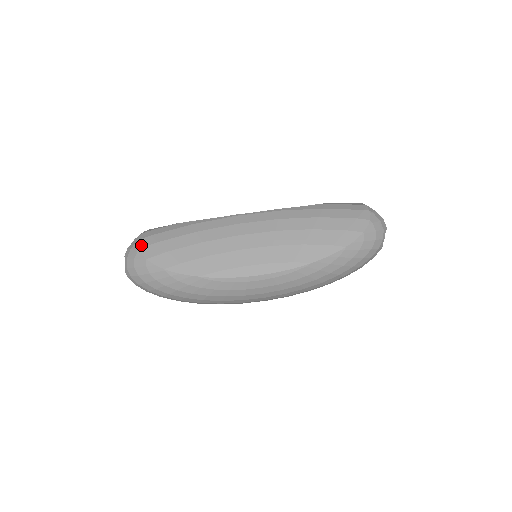
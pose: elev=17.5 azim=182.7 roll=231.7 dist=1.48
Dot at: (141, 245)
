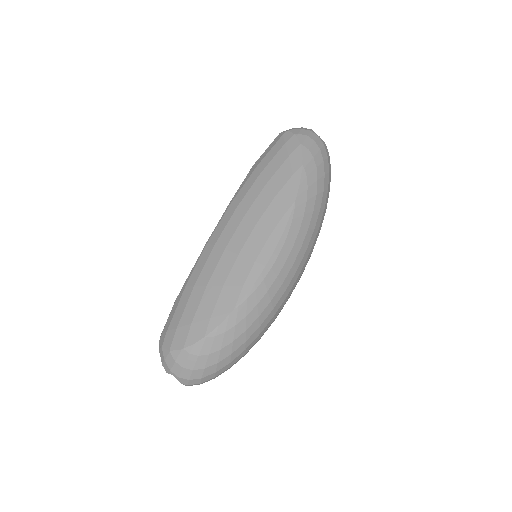
Dot at: (168, 346)
